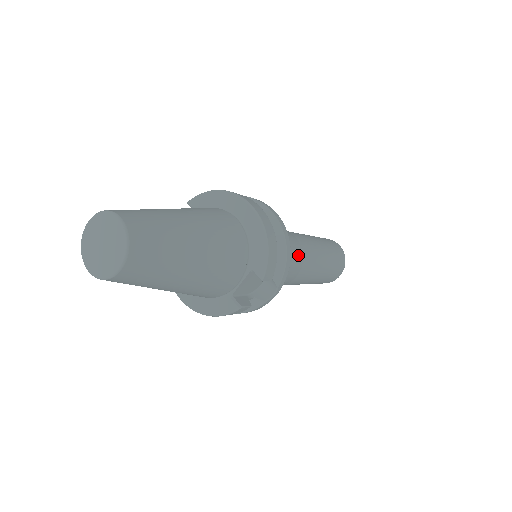
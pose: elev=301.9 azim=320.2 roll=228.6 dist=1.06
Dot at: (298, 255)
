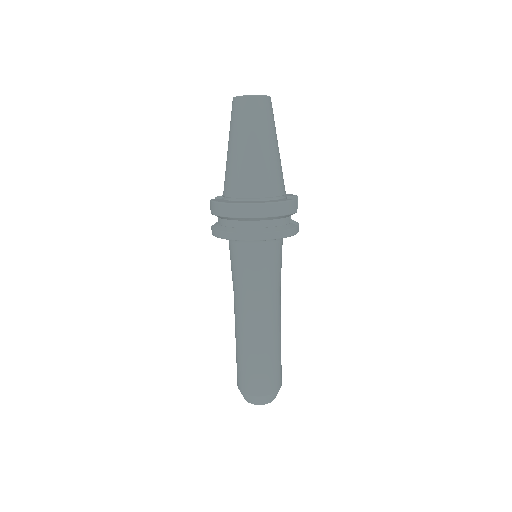
Dot at: occluded
